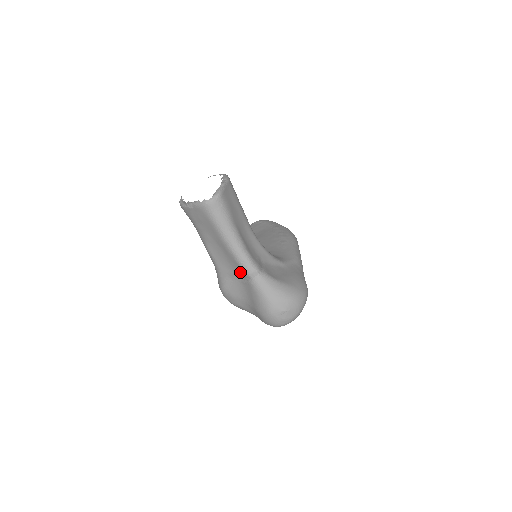
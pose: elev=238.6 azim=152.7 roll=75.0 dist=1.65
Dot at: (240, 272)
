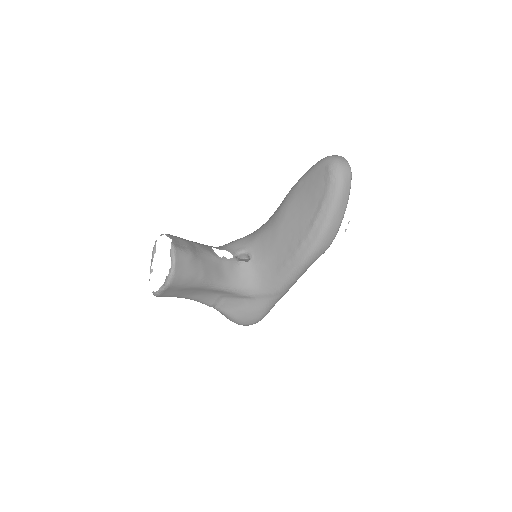
Dot at: occluded
